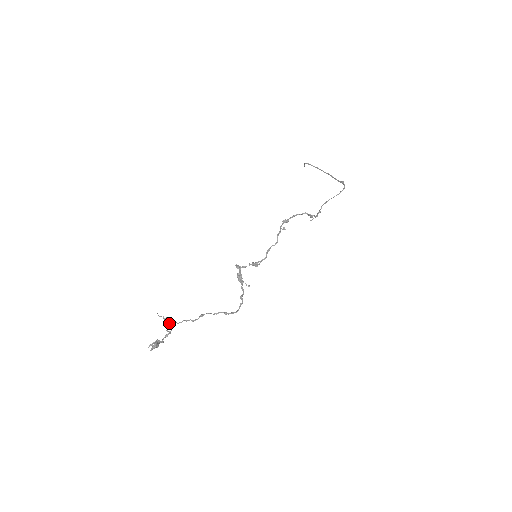
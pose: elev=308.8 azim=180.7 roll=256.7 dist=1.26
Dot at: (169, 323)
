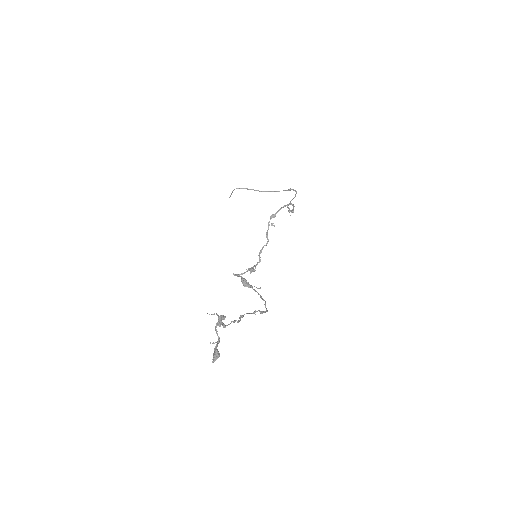
Dot at: (223, 323)
